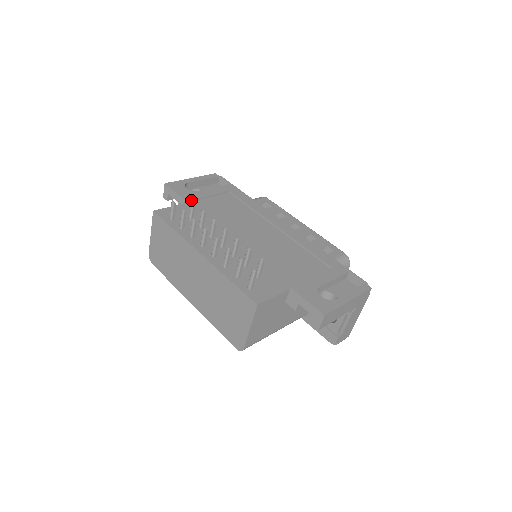
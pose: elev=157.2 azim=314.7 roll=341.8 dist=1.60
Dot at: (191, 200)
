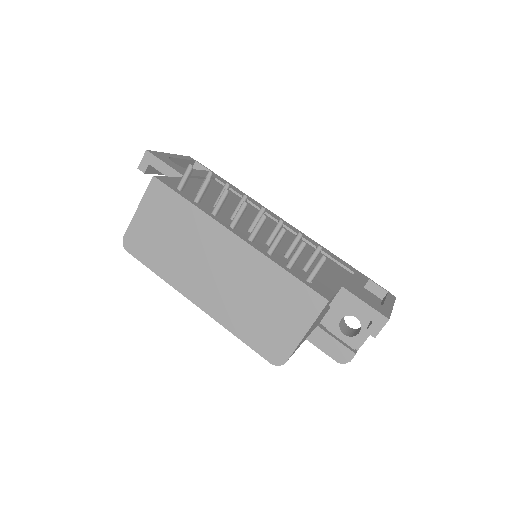
Dot at: occluded
